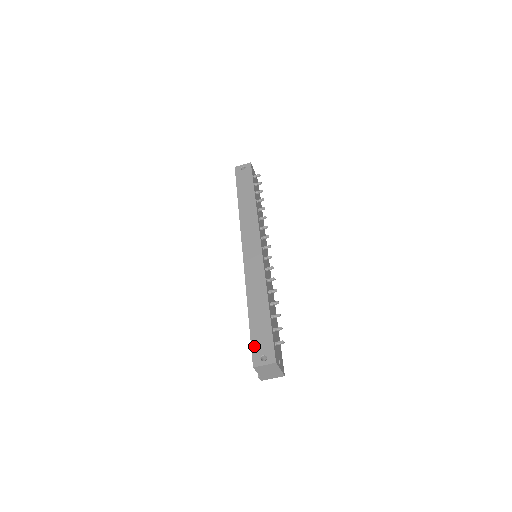
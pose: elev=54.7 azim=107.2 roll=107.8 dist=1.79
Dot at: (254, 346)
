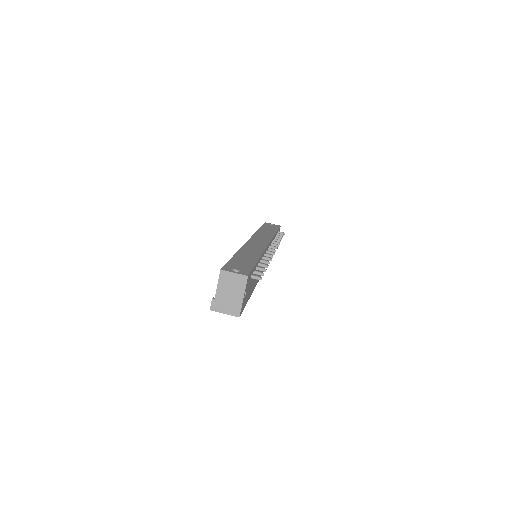
Dot at: (230, 264)
